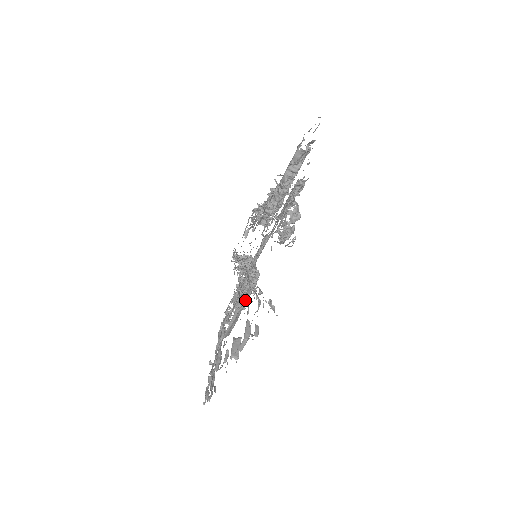
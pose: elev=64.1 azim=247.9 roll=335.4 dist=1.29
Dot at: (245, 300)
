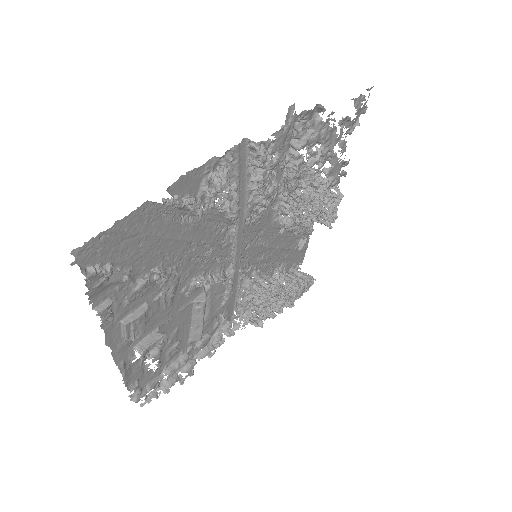
Dot at: (183, 289)
